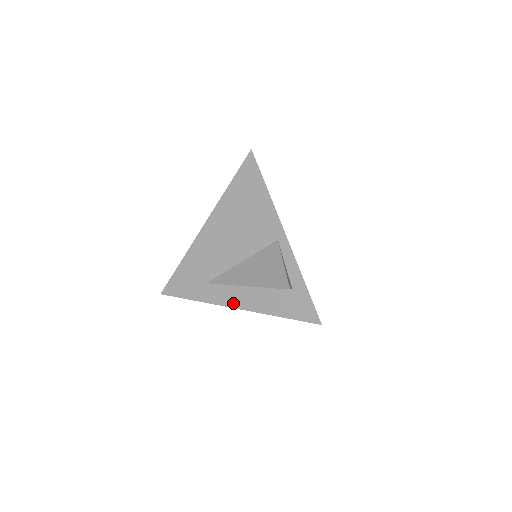
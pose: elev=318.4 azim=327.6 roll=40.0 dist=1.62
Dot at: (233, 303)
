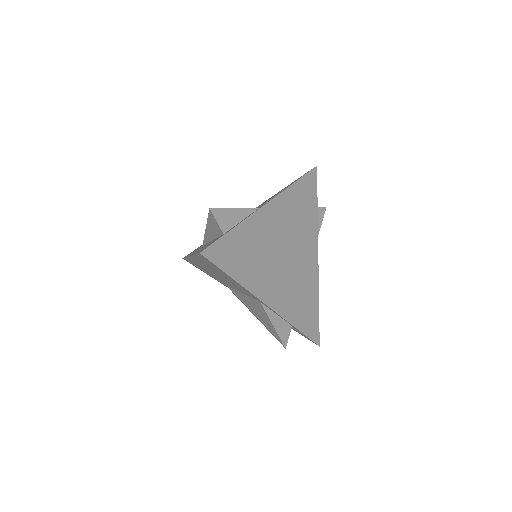
Dot at: occluded
